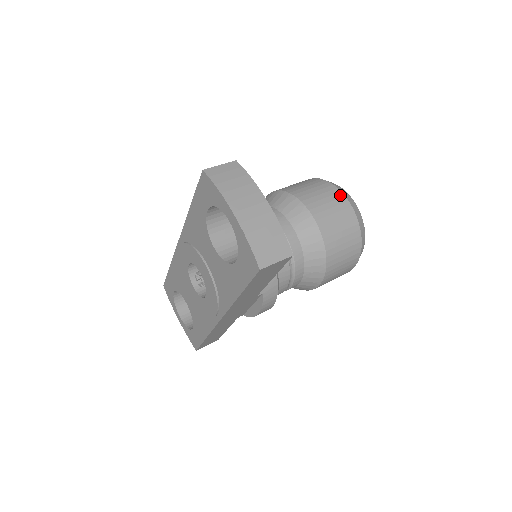
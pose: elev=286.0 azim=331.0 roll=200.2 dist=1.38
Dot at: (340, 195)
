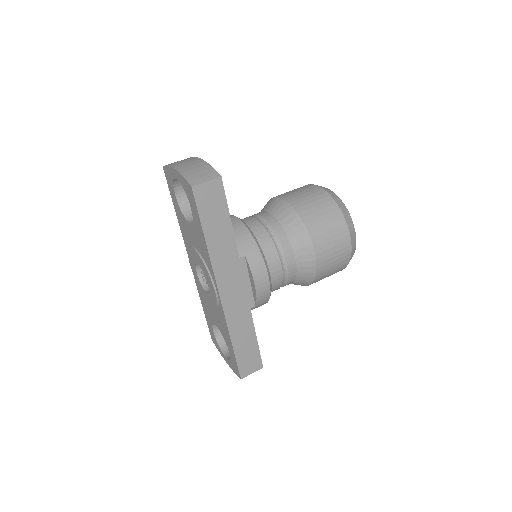
Dot at: (310, 185)
